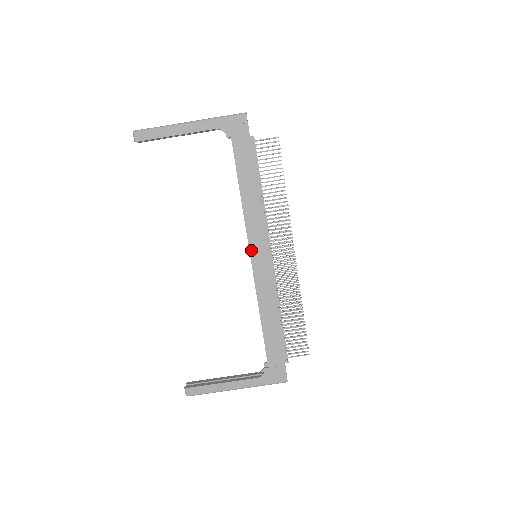
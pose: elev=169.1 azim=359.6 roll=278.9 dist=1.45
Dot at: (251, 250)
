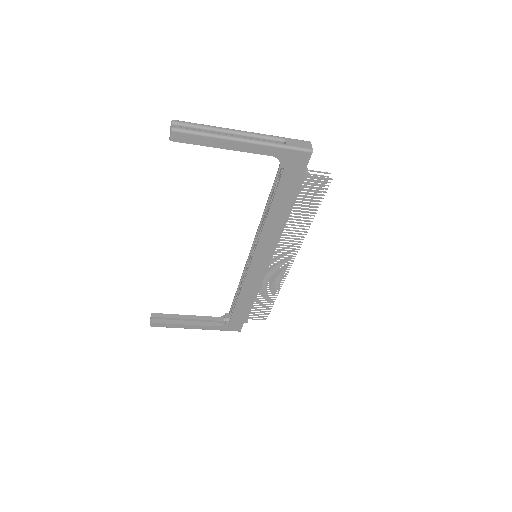
Dot at: (255, 256)
